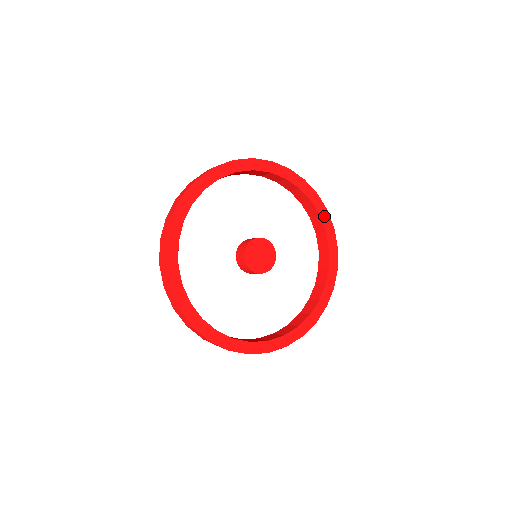
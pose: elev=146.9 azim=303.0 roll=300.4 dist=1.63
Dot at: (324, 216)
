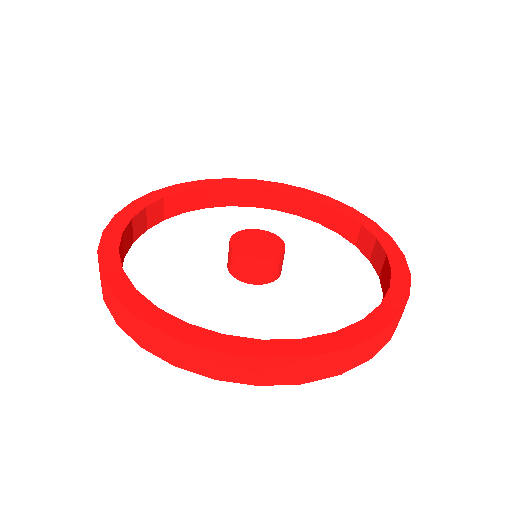
Dot at: (350, 212)
